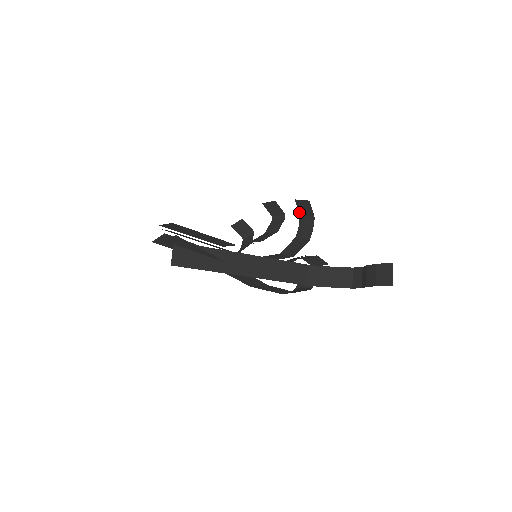
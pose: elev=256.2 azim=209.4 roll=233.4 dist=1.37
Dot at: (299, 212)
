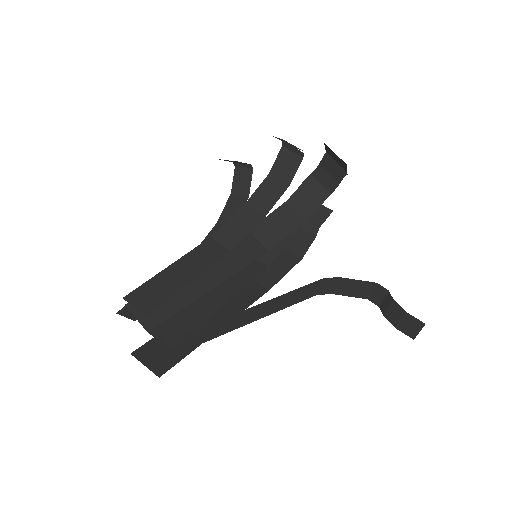
Dot at: (326, 150)
